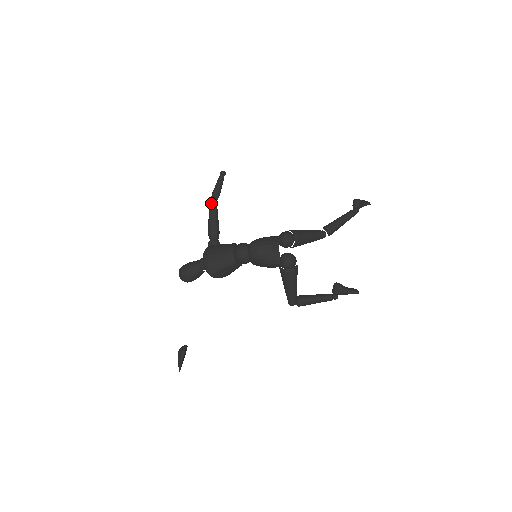
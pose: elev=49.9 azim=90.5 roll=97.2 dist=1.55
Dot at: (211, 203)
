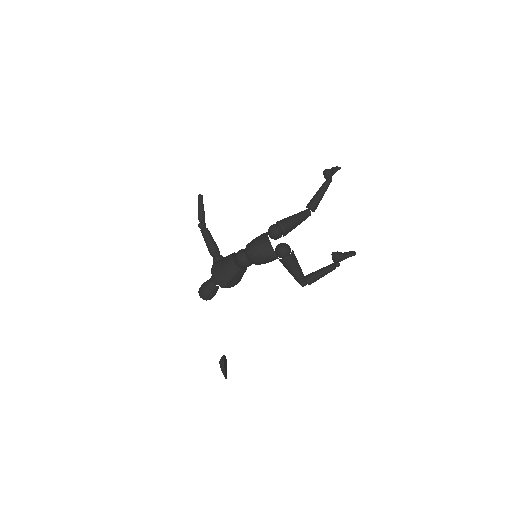
Dot at: (200, 227)
